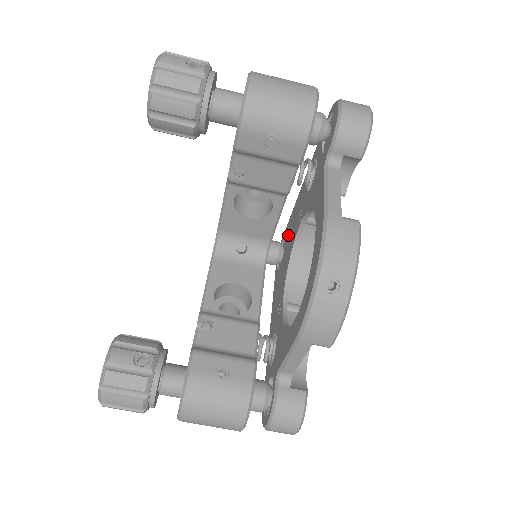
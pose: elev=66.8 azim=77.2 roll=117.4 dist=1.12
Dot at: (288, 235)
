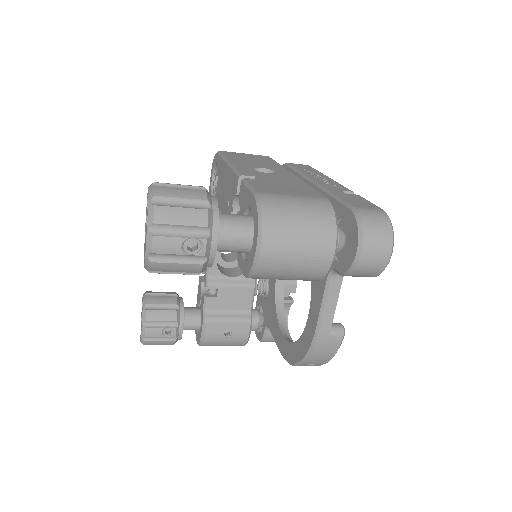
Dot at: occluded
